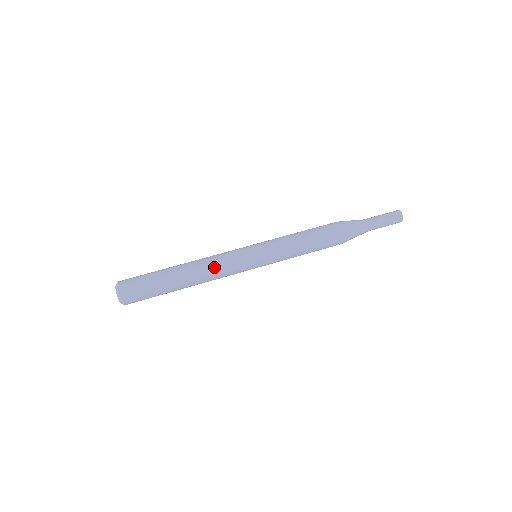
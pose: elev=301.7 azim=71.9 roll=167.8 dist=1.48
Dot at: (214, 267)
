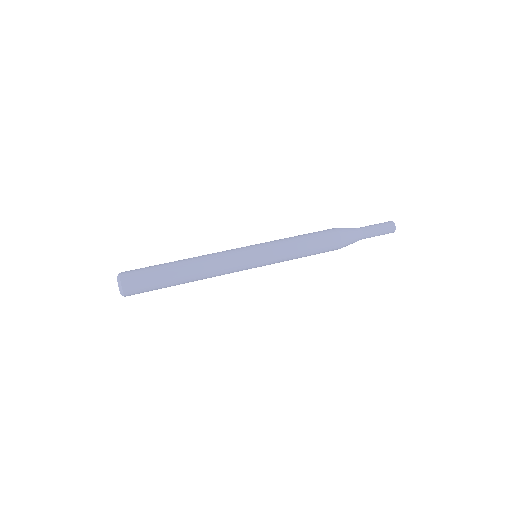
Dot at: (216, 267)
